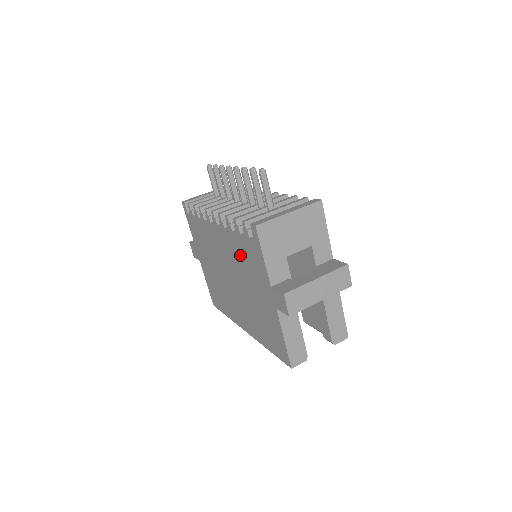
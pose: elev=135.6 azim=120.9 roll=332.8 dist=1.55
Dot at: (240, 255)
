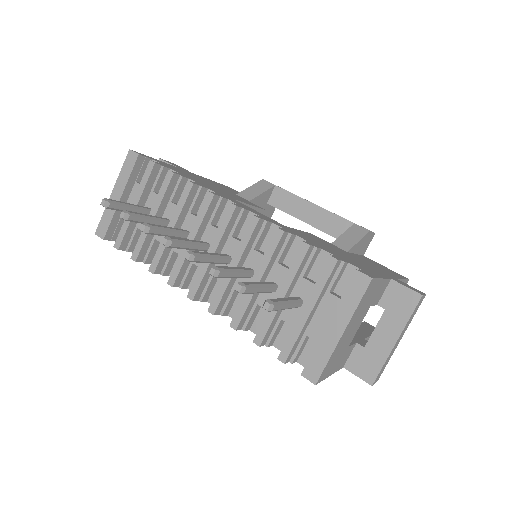
Dot at: occluded
